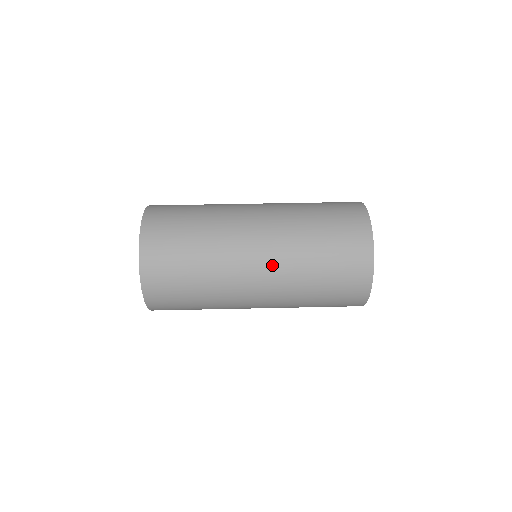
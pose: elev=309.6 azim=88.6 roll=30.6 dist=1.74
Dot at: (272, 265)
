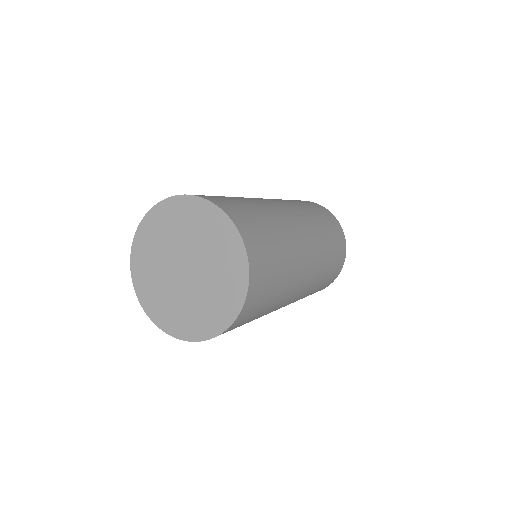
Dot at: (277, 201)
